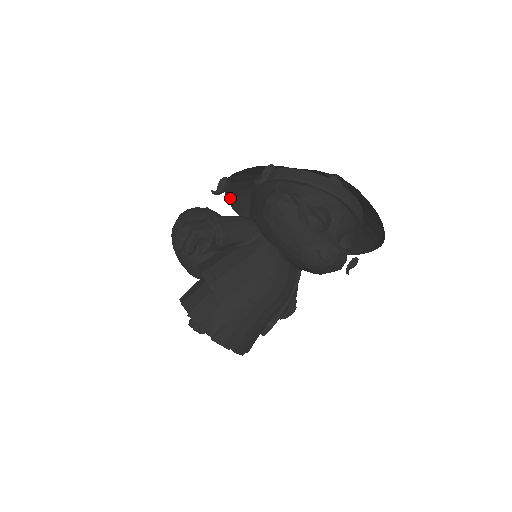
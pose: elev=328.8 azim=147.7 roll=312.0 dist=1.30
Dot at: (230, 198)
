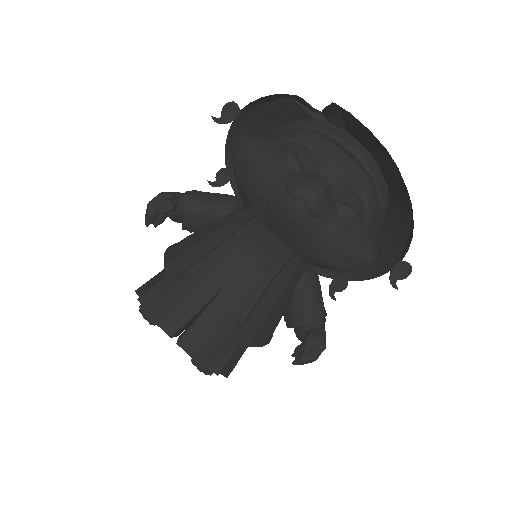
Dot at: occluded
